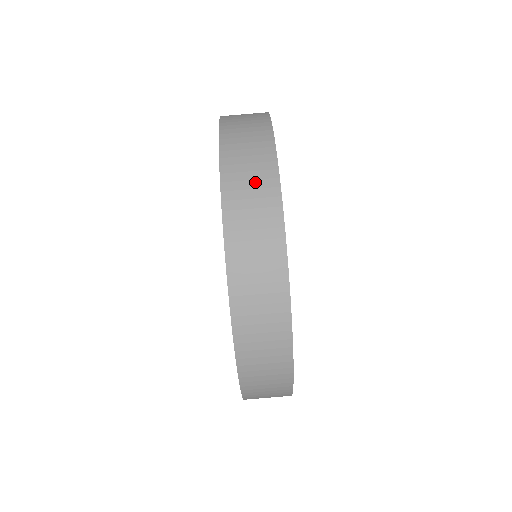
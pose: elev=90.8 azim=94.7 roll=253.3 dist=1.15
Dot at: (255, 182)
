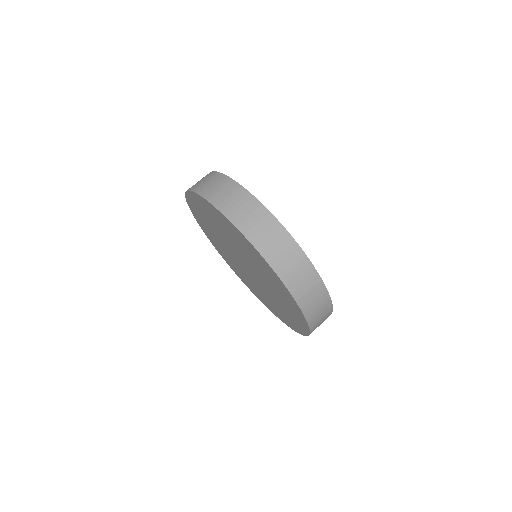
Dot at: (278, 242)
